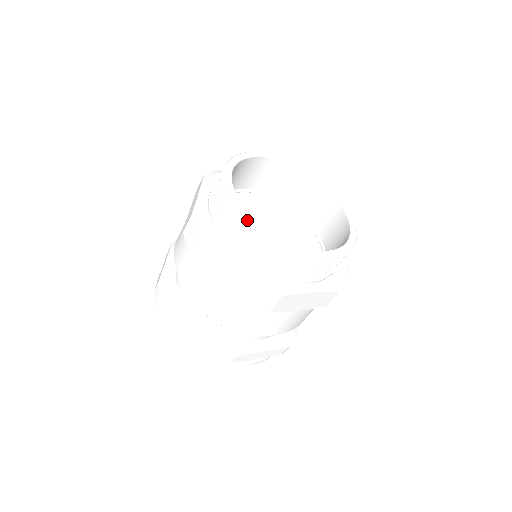
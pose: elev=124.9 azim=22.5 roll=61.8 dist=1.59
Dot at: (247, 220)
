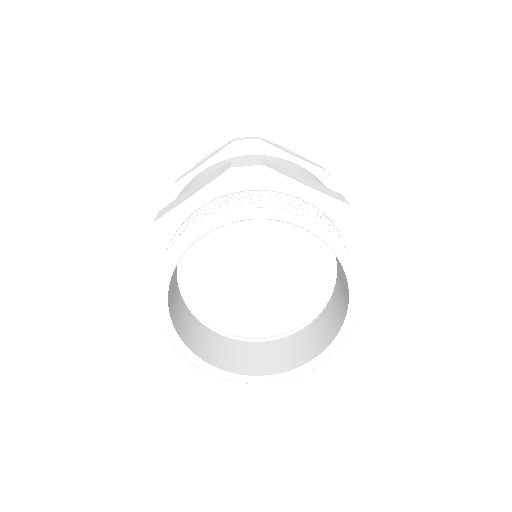
Dot at: (156, 303)
